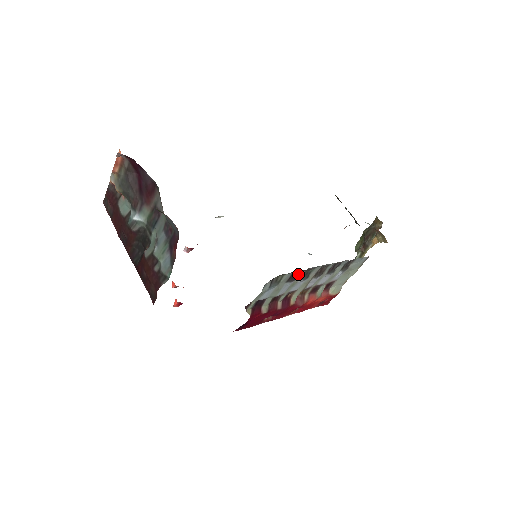
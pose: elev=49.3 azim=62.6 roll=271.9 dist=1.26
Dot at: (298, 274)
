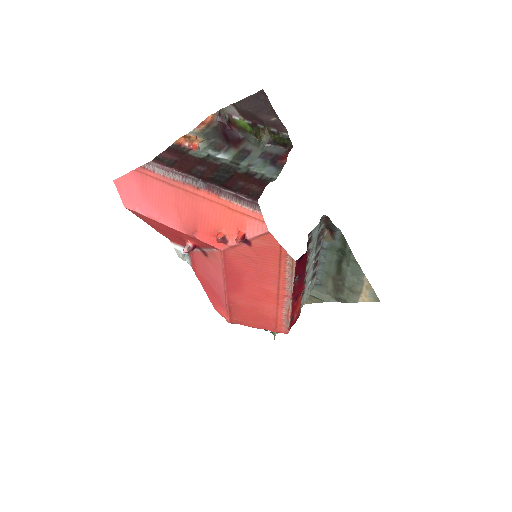
Dot at: (319, 238)
